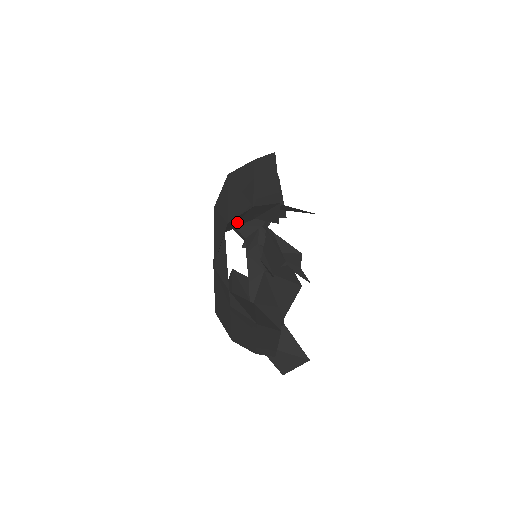
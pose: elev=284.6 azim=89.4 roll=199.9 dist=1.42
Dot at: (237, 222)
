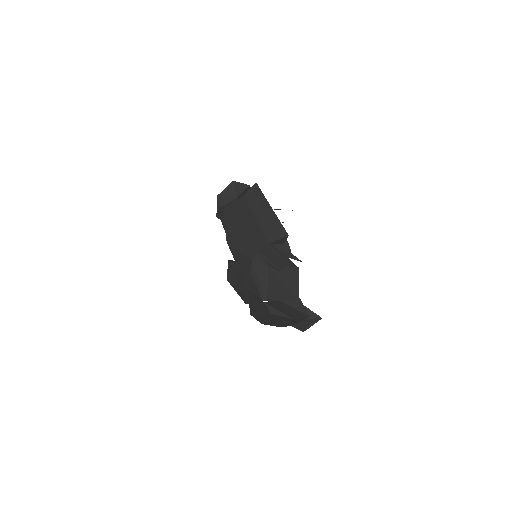
Dot at: occluded
